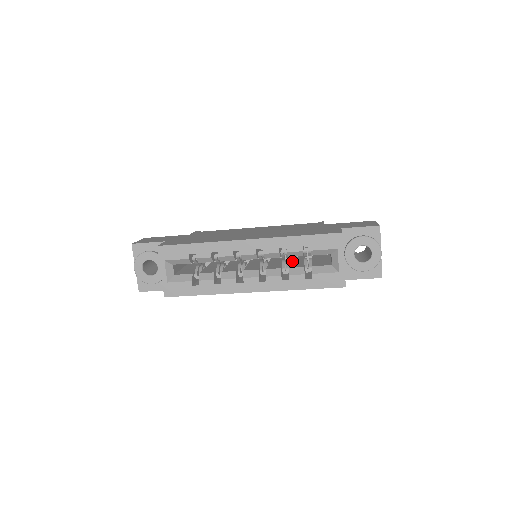
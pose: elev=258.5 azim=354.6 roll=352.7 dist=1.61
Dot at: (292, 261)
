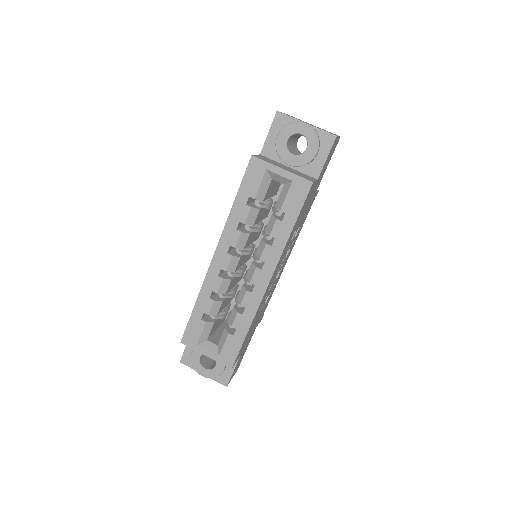
Dot at: occluded
